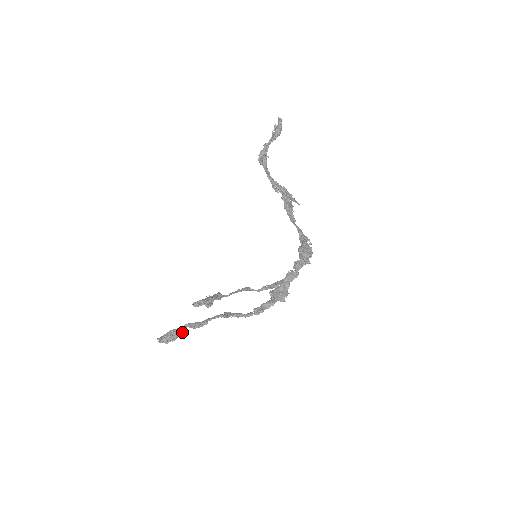
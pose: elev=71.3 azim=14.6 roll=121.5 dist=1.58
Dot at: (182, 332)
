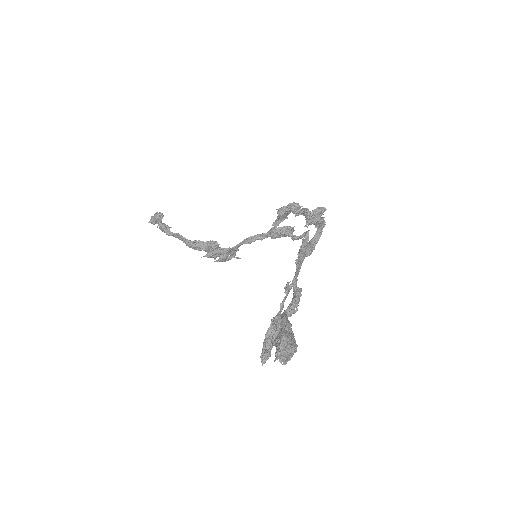
Dot at: occluded
